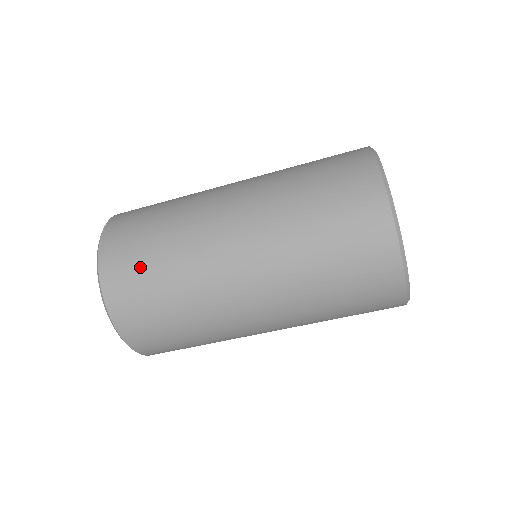
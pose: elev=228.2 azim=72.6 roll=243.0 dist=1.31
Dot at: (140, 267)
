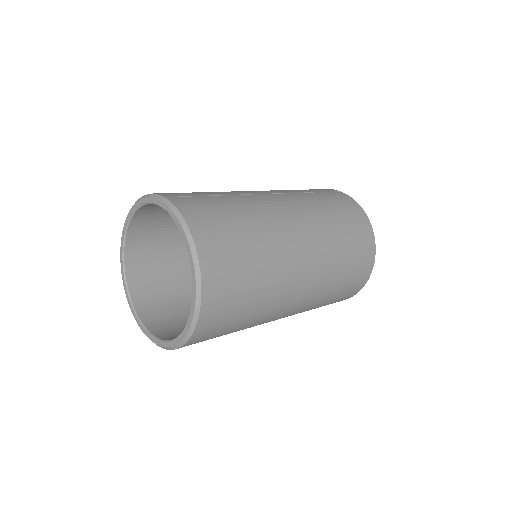
Dot at: occluded
